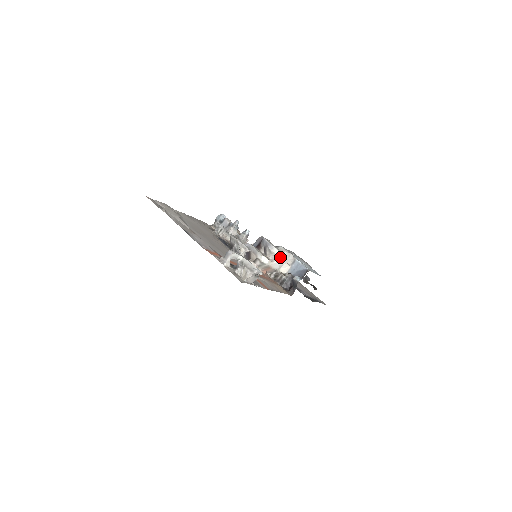
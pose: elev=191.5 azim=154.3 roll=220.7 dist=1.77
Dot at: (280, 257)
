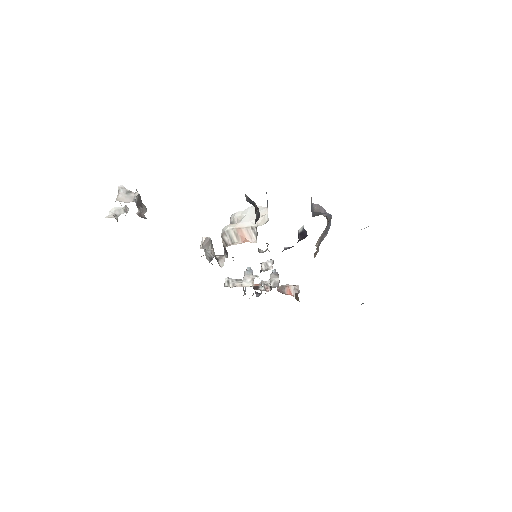
Dot at: (244, 215)
